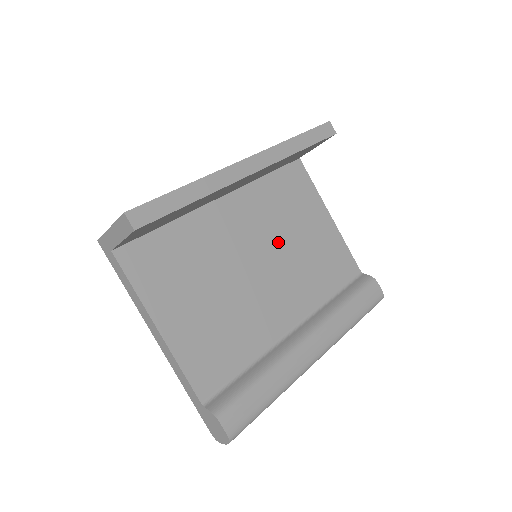
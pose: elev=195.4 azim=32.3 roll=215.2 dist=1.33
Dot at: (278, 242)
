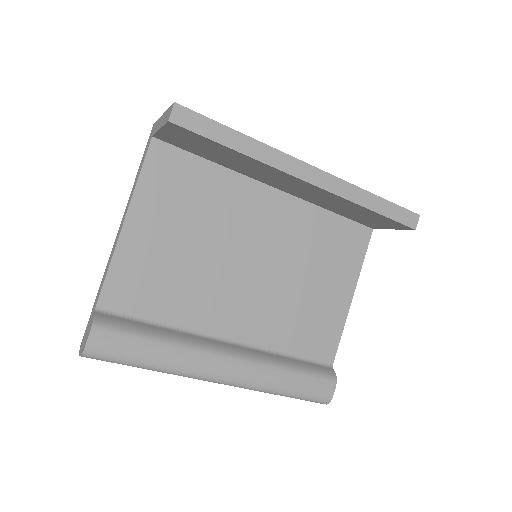
Dot at: (286, 267)
